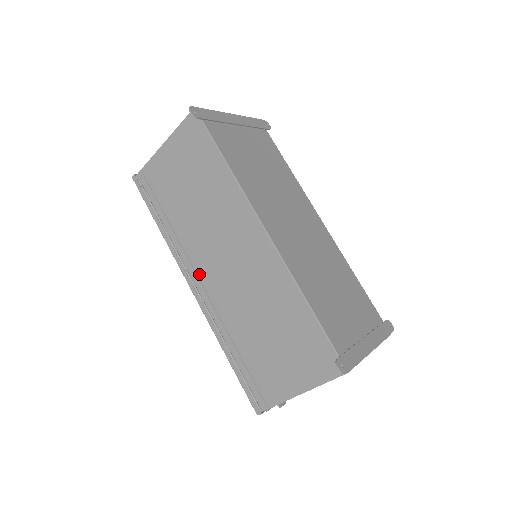
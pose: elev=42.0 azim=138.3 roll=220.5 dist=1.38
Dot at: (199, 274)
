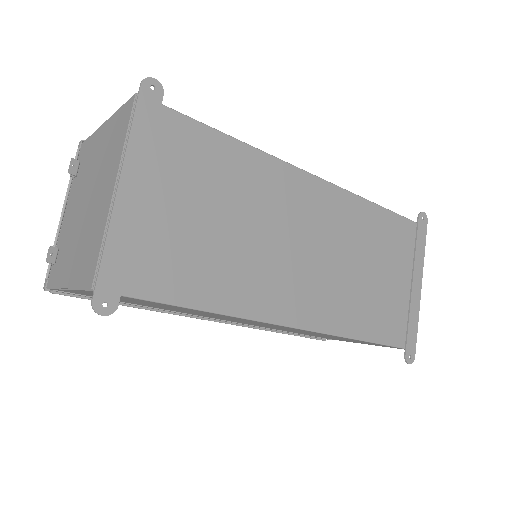
Dot at: (215, 319)
